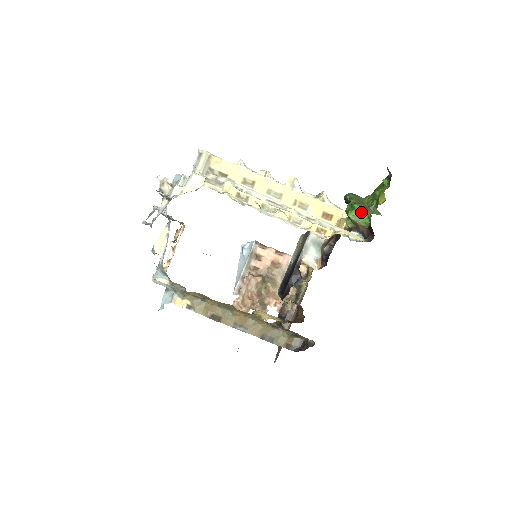
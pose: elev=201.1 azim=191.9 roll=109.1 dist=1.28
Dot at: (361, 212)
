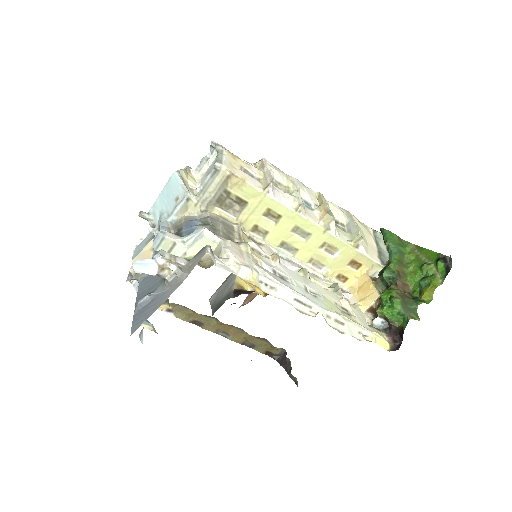
Dot at: (399, 313)
